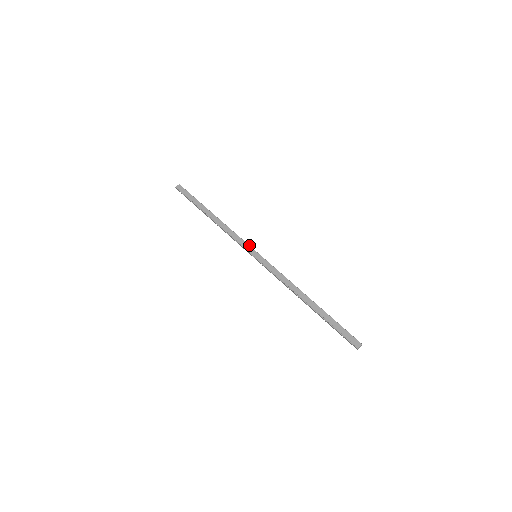
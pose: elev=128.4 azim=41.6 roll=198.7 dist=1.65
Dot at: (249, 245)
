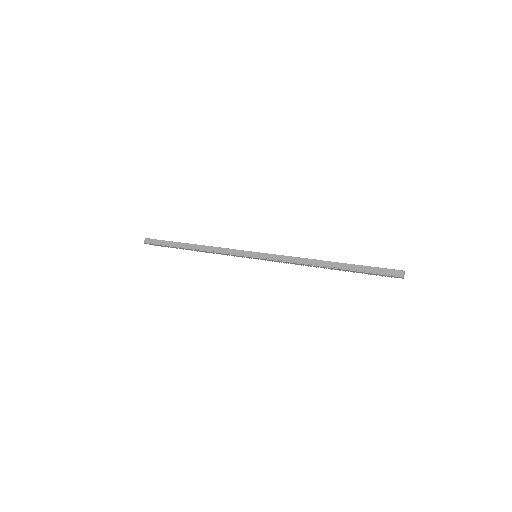
Dot at: (243, 250)
